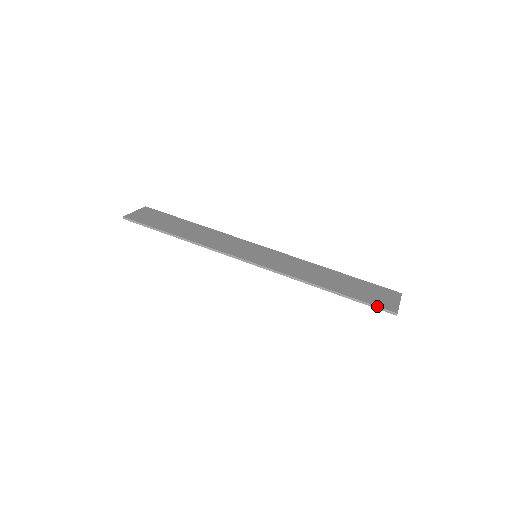
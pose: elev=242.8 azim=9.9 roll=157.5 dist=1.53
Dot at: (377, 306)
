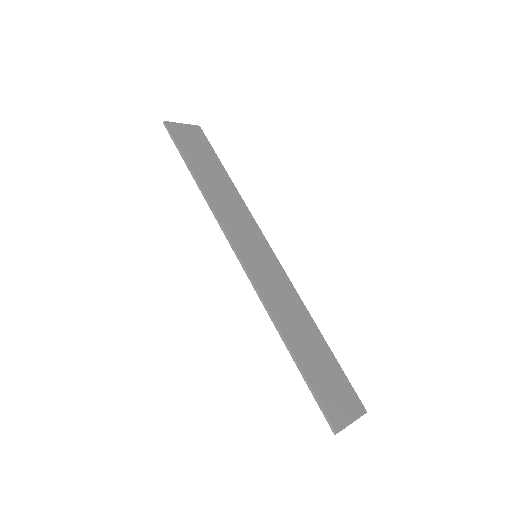
Dot at: (323, 408)
